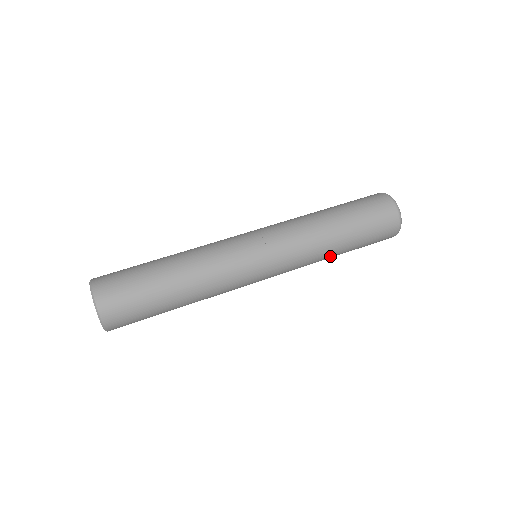
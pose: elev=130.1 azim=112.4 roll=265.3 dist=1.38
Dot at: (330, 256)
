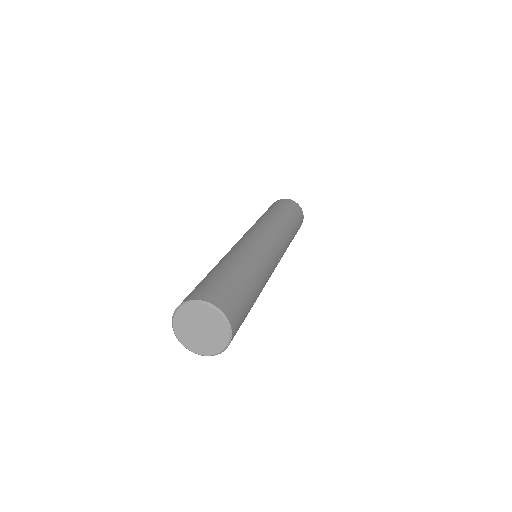
Dot at: occluded
